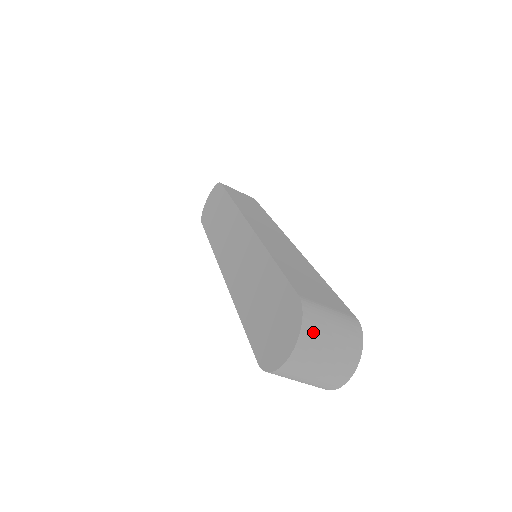
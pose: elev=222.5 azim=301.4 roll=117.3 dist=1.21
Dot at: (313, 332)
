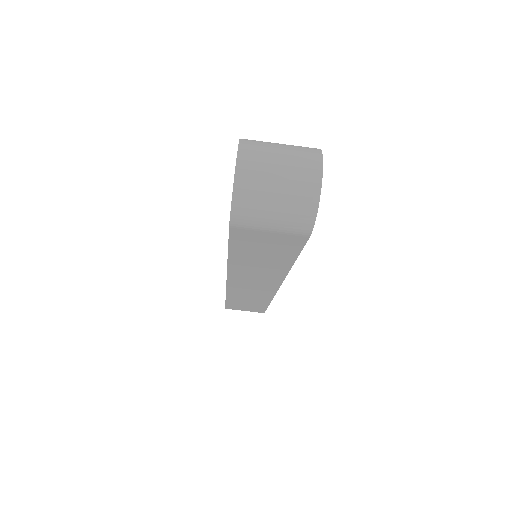
Dot at: (254, 144)
